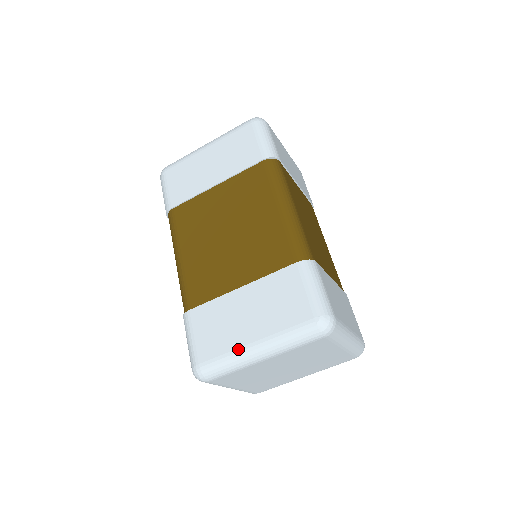
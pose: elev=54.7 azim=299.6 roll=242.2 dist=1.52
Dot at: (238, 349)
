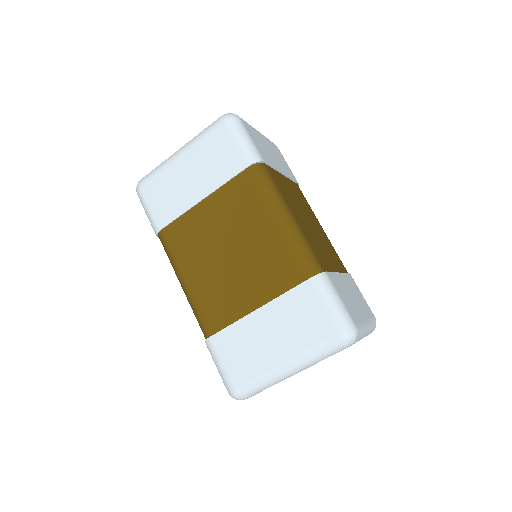
Dot at: (270, 370)
